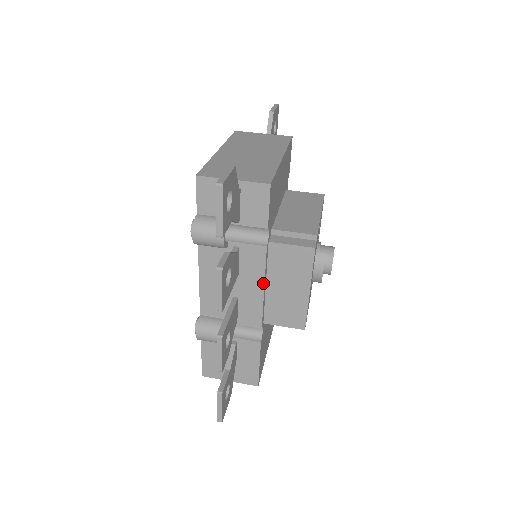
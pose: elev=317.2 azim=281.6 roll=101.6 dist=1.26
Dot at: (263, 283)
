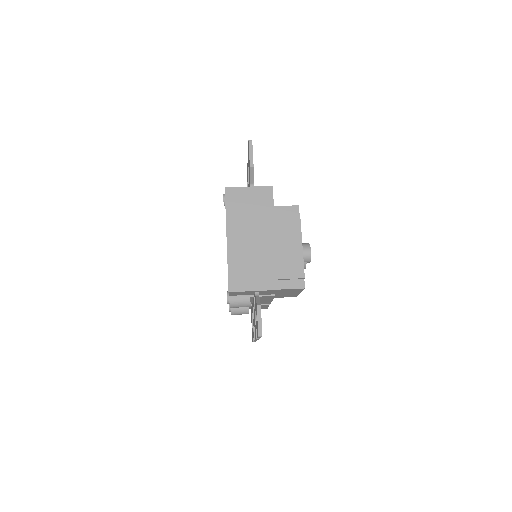
Dot at: (272, 299)
